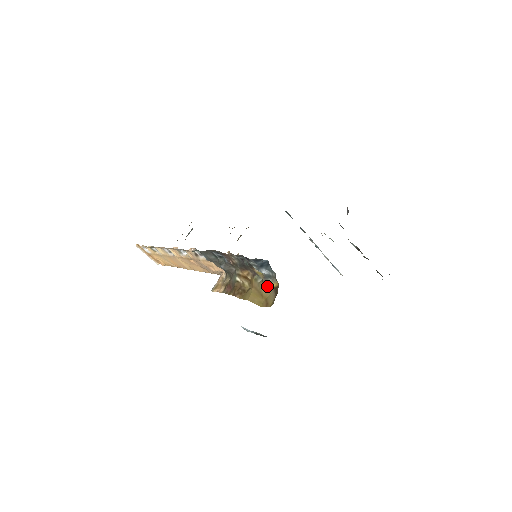
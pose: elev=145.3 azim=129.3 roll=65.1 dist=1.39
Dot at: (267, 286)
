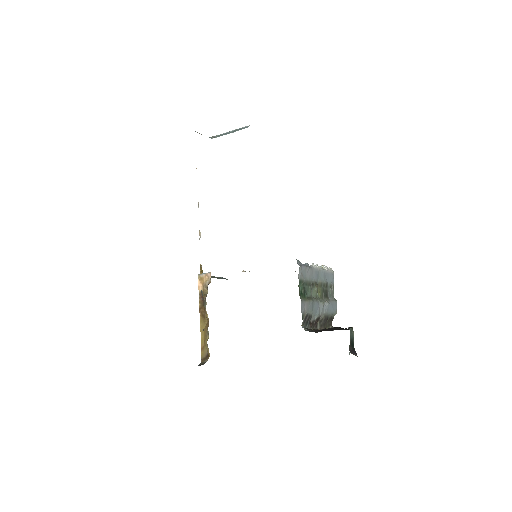
Dot at: (207, 346)
